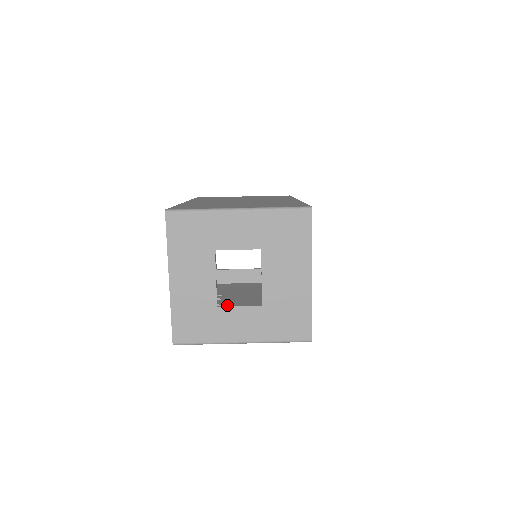
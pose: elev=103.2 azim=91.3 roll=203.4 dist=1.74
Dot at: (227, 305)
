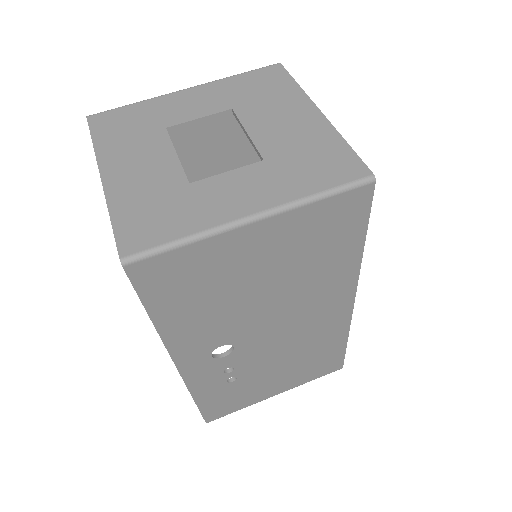
Dot at: (206, 182)
